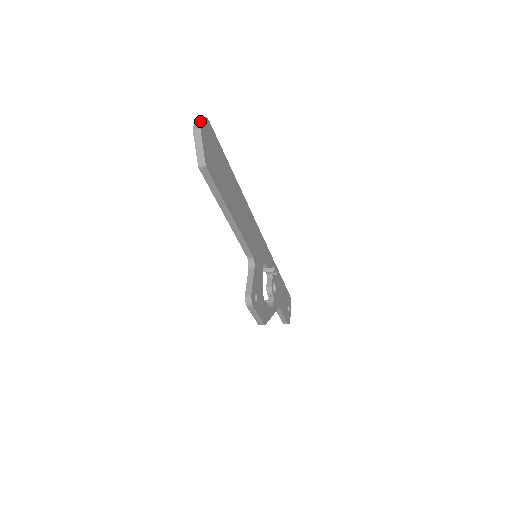
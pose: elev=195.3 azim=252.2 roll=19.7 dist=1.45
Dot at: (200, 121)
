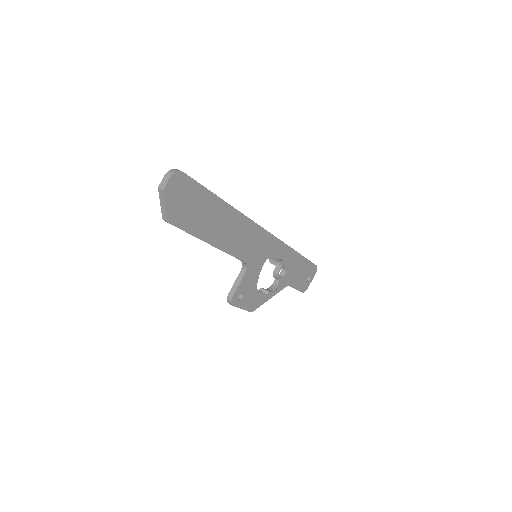
Dot at: (167, 179)
